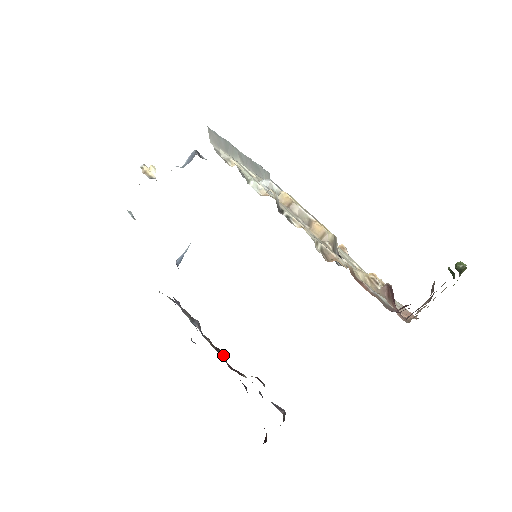
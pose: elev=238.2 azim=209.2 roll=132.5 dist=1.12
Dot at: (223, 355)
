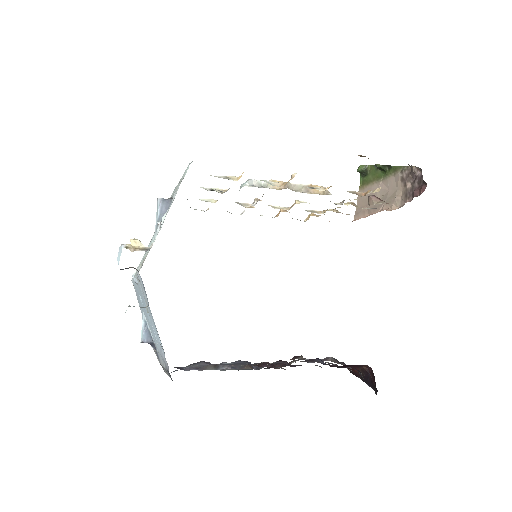
Dot at: (265, 365)
